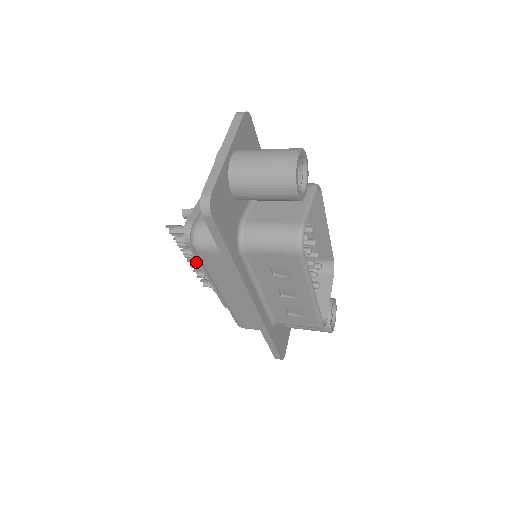
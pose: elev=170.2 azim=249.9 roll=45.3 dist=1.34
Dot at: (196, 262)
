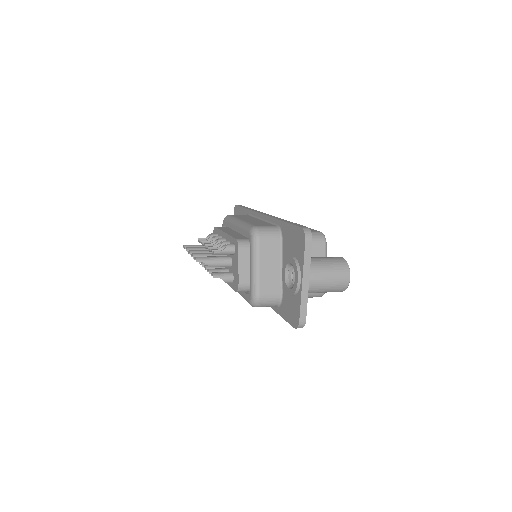
Dot at: occluded
